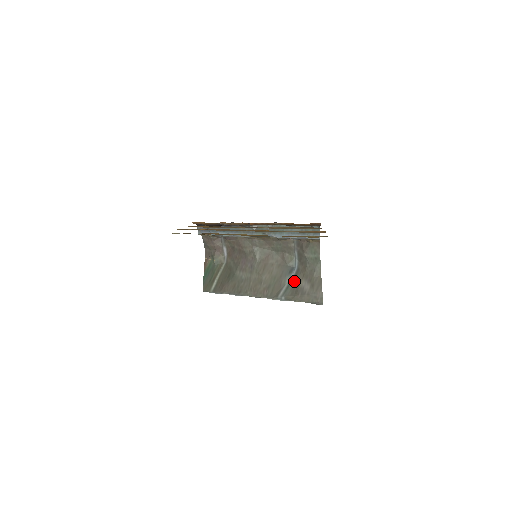
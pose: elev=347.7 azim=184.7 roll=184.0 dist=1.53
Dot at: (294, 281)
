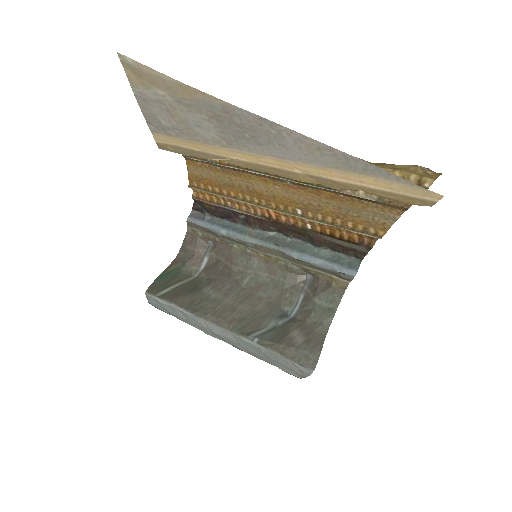
Dot at: (282, 327)
